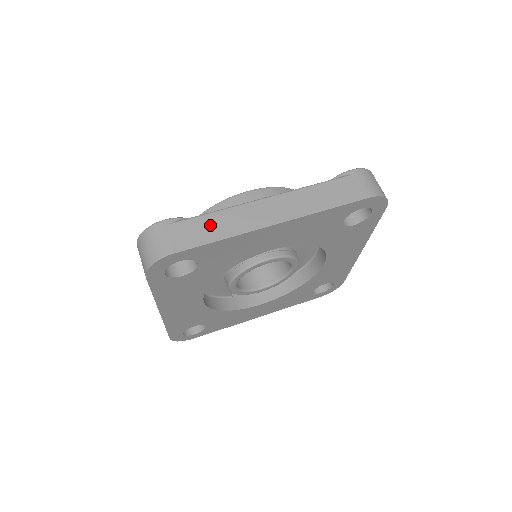
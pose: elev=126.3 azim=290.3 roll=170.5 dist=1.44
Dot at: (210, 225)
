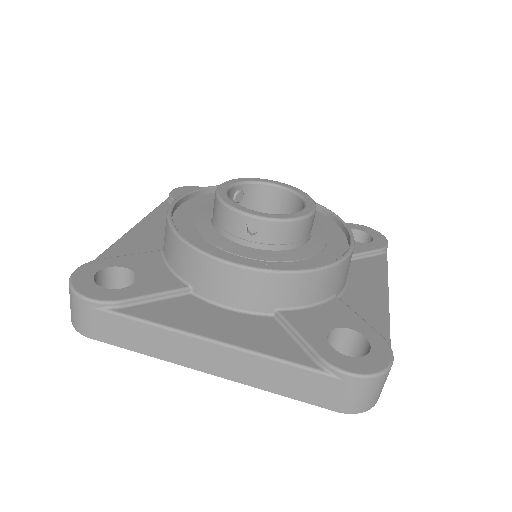
Dot at: (136, 334)
